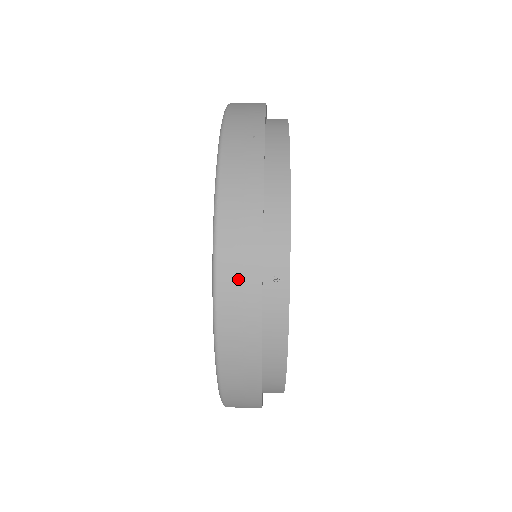
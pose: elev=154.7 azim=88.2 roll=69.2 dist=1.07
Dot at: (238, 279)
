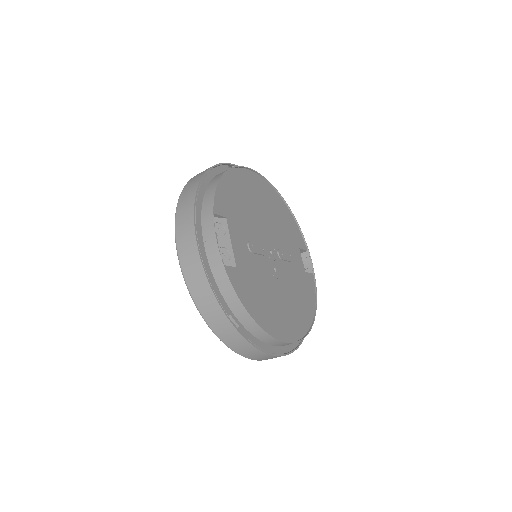
Dot at: occluded
